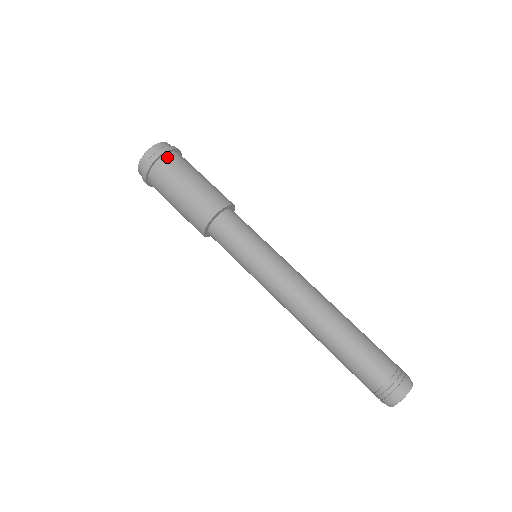
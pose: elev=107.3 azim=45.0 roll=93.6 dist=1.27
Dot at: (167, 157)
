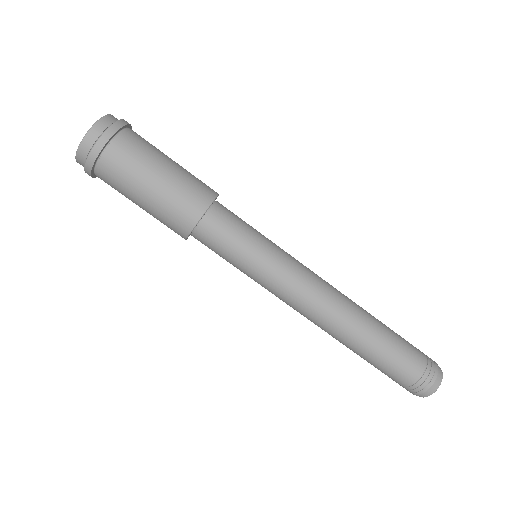
Dot at: (113, 146)
